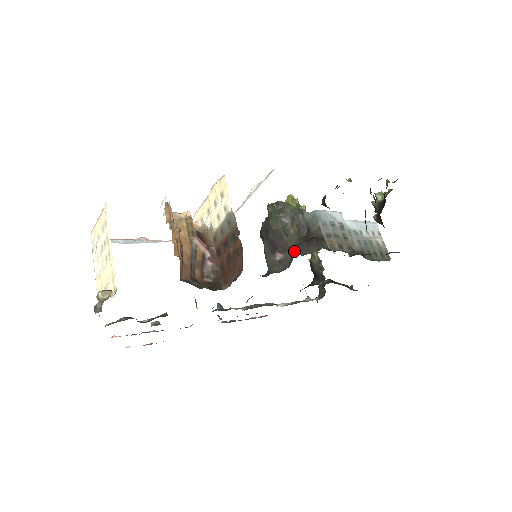
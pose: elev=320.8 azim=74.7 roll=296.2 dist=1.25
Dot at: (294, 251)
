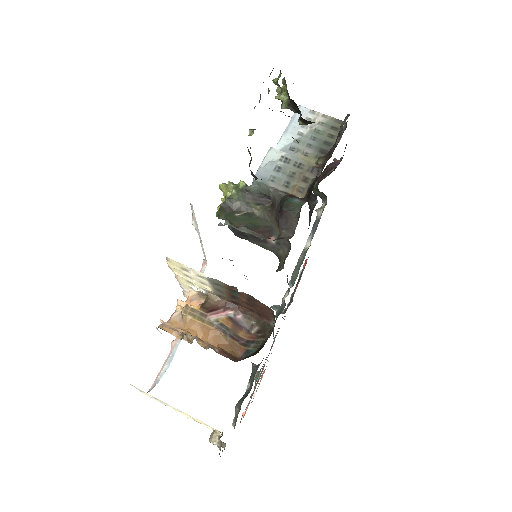
Dot at: occluded
